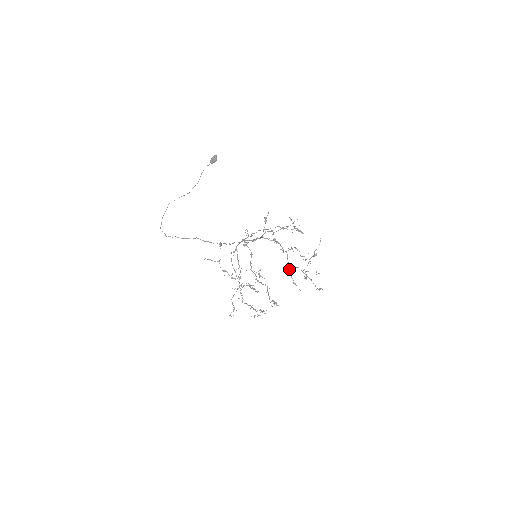
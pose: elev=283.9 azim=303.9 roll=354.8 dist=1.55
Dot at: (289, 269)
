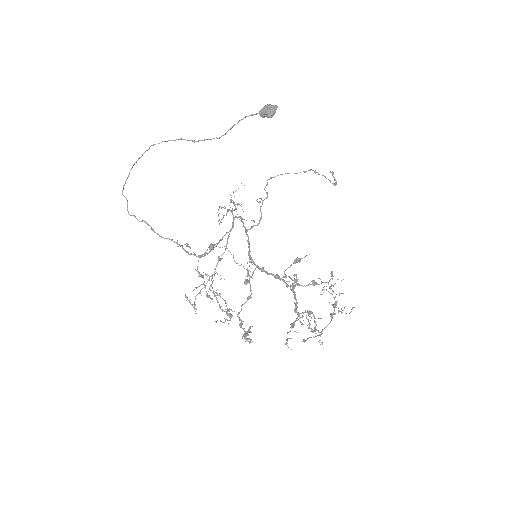
Dot at: (290, 331)
